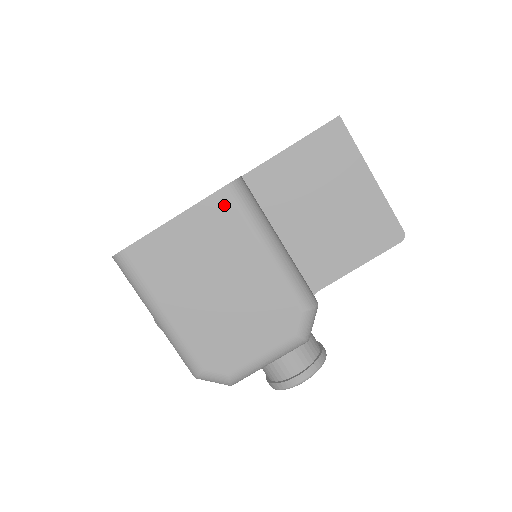
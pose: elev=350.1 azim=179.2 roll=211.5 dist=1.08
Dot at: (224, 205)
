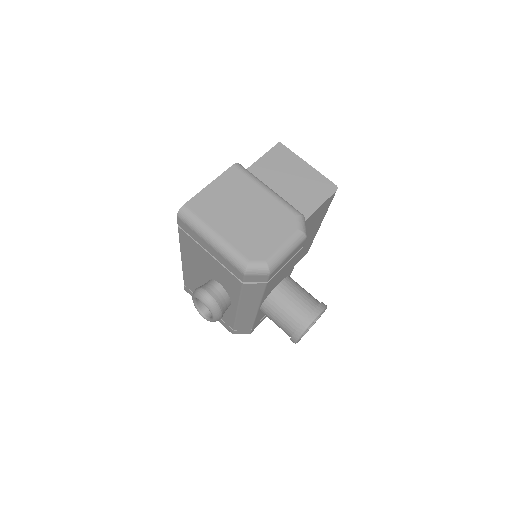
Dot at: (235, 173)
